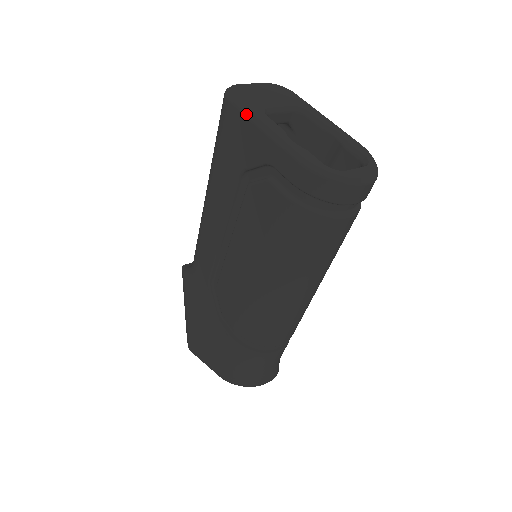
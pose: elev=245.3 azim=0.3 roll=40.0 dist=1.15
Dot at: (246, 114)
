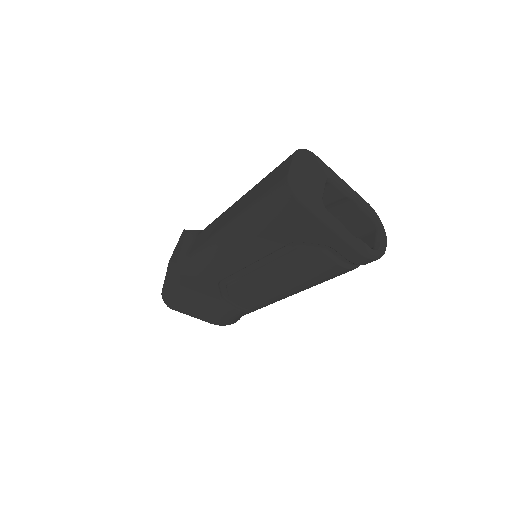
Dot at: (318, 217)
